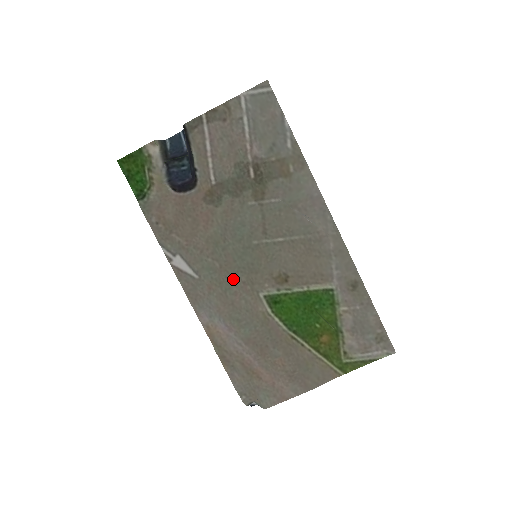
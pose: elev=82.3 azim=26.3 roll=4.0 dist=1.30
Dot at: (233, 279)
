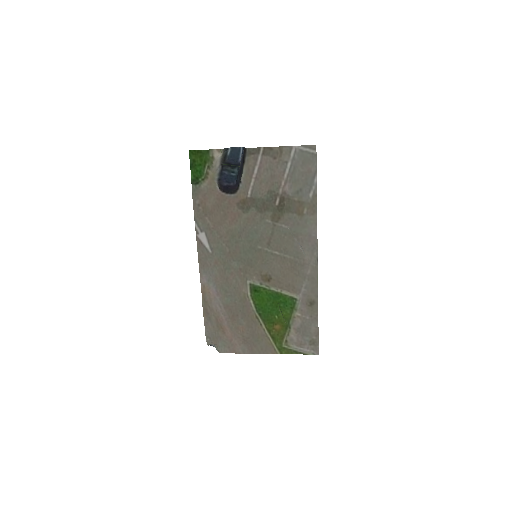
Dot at: (234, 264)
